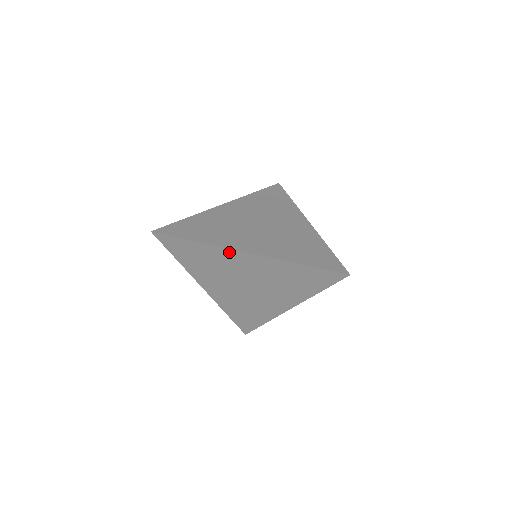
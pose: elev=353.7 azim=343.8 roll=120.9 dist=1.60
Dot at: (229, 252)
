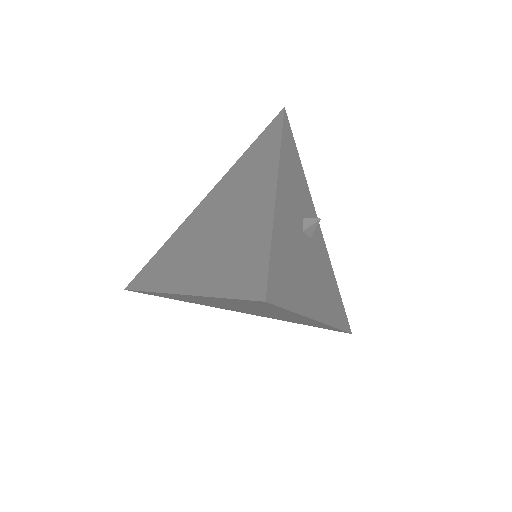
Dot at: (171, 294)
